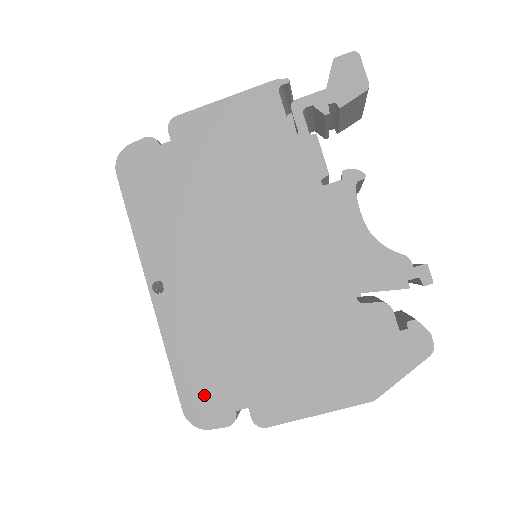
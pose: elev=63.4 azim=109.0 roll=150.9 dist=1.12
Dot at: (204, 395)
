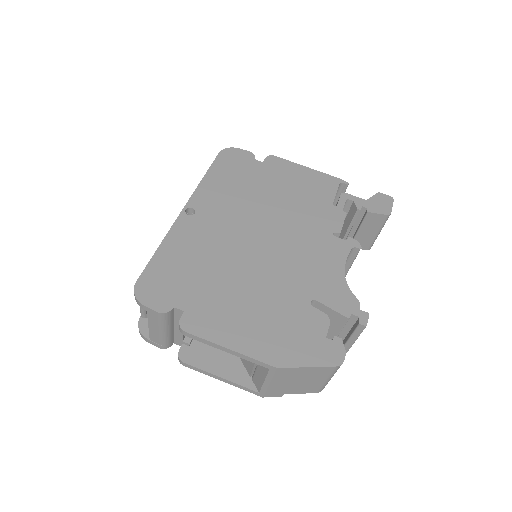
Dot at: (161, 283)
